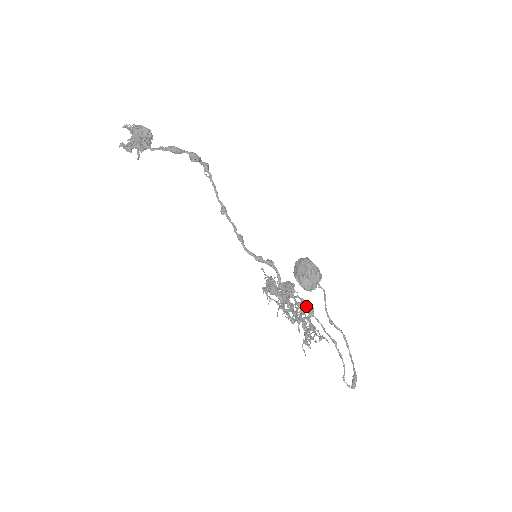
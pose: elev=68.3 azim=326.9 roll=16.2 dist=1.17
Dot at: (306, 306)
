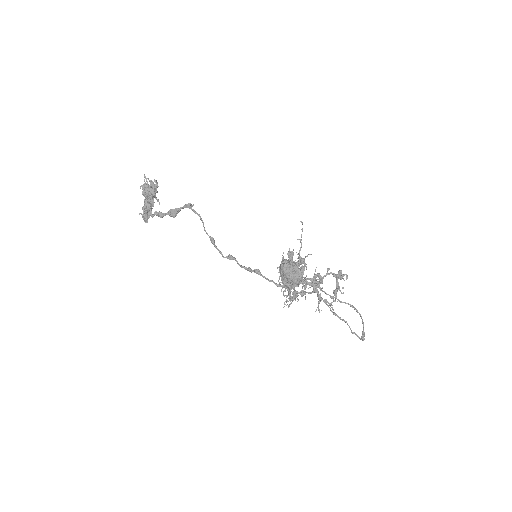
Dot at: (310, 283)
